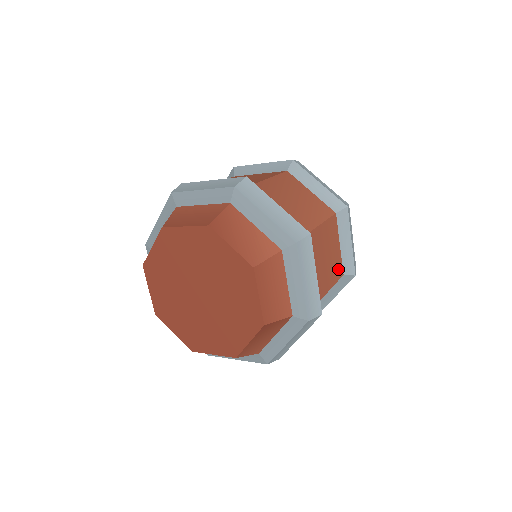
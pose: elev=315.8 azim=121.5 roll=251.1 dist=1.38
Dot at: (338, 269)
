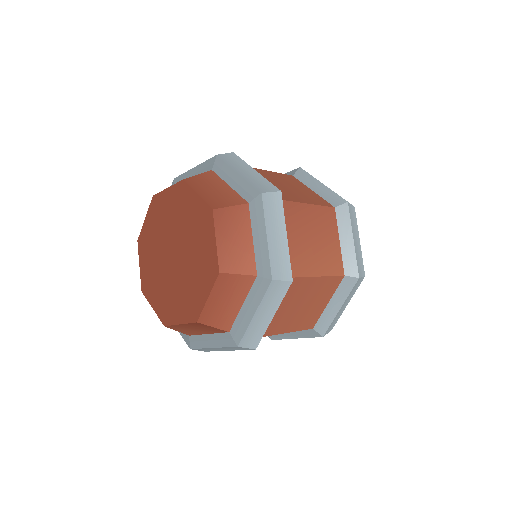
Dot at: (310, 321)
